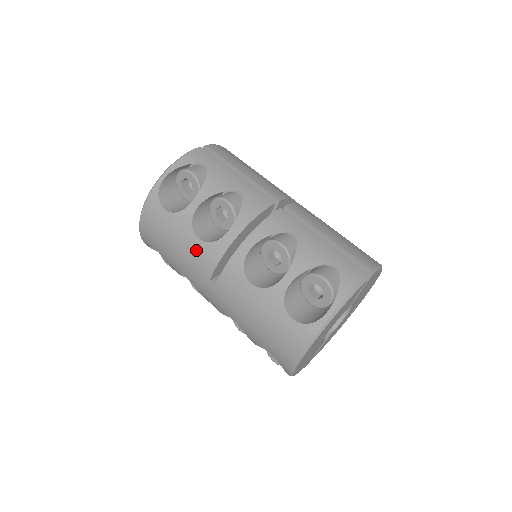
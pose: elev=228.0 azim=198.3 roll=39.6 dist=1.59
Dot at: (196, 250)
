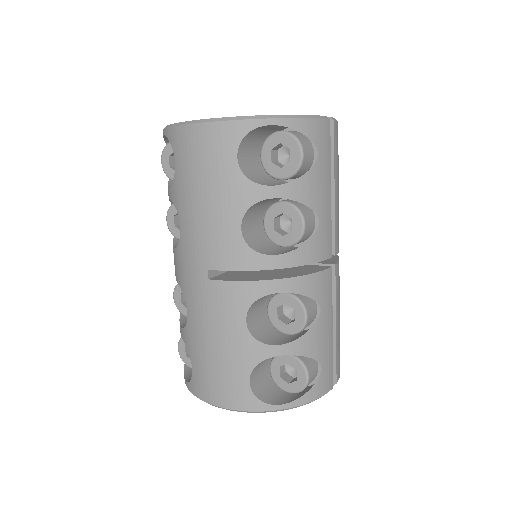
Dot at: (226, 234)
